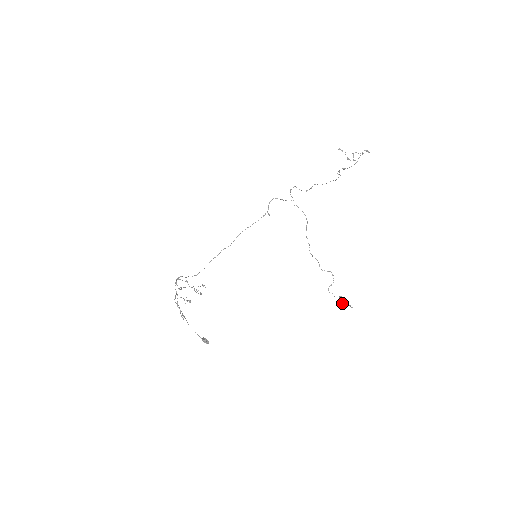
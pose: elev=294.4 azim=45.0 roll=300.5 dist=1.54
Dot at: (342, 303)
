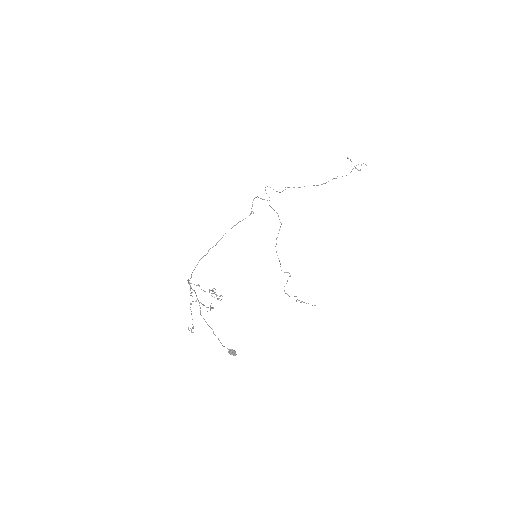
Dot at: (303, 302)
